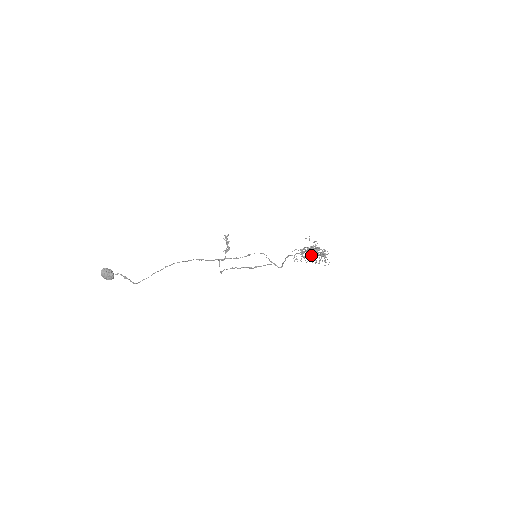
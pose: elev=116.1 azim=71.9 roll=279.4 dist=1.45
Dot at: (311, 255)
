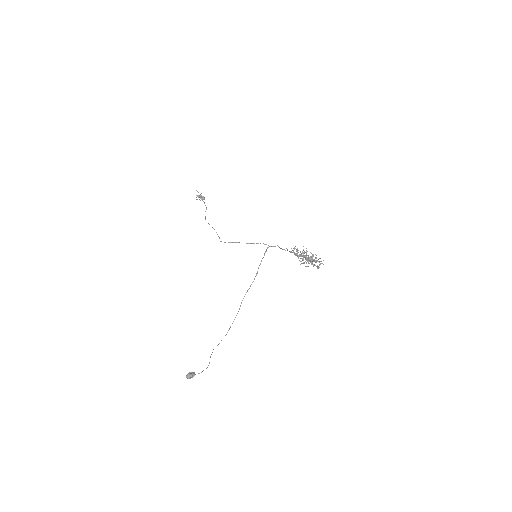
Dot at: occluded
